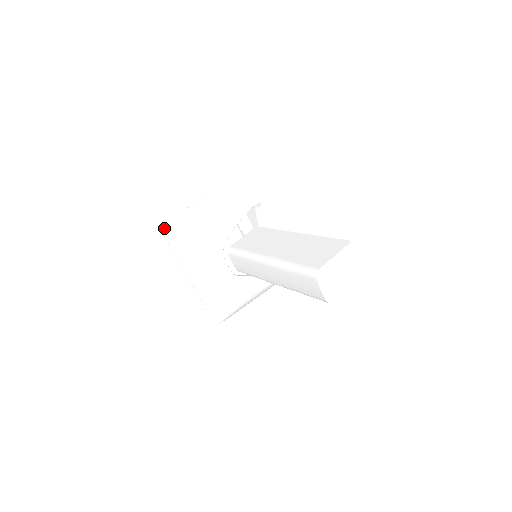
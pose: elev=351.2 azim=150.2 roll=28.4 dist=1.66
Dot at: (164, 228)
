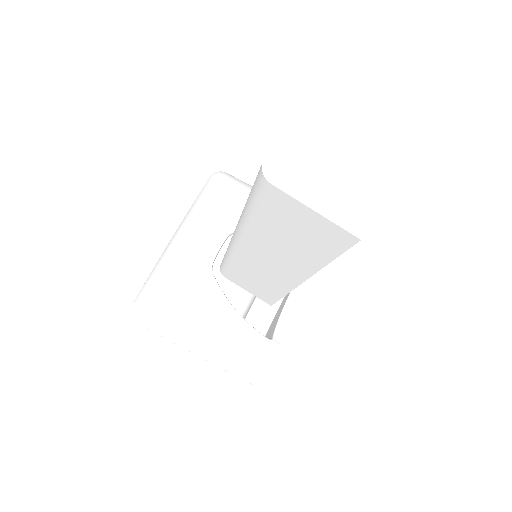
Dot at: (217, 172)
